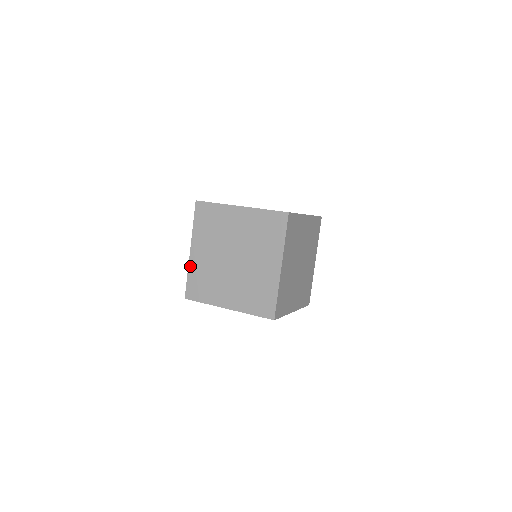
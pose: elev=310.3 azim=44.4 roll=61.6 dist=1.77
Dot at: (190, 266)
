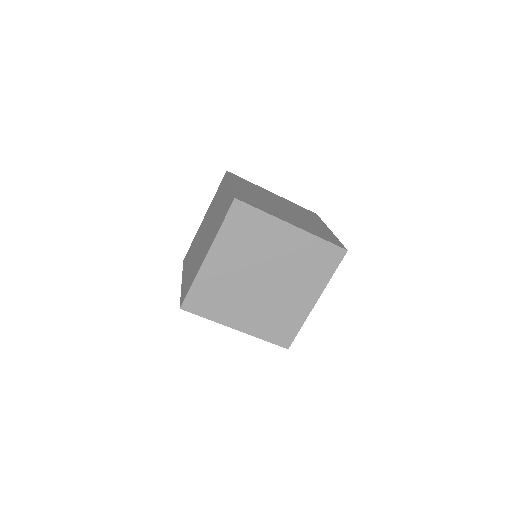
Dot at: (200, 274)
